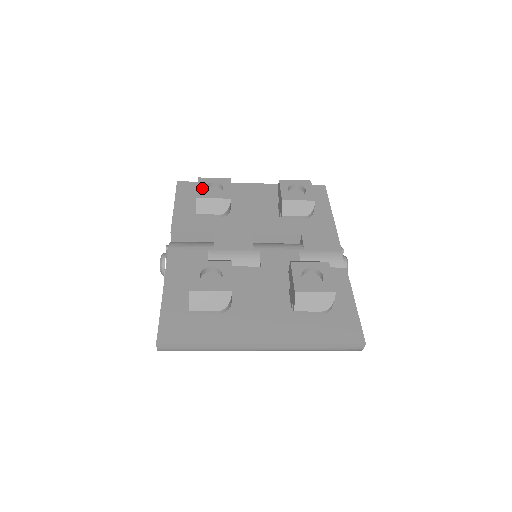
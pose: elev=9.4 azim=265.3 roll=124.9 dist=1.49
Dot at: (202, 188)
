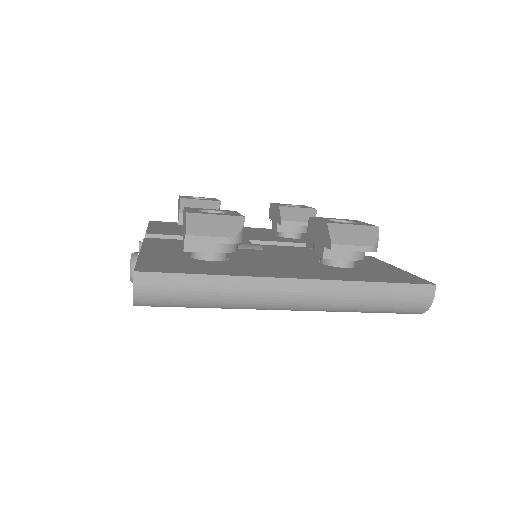
Dot at: (185, 197)
